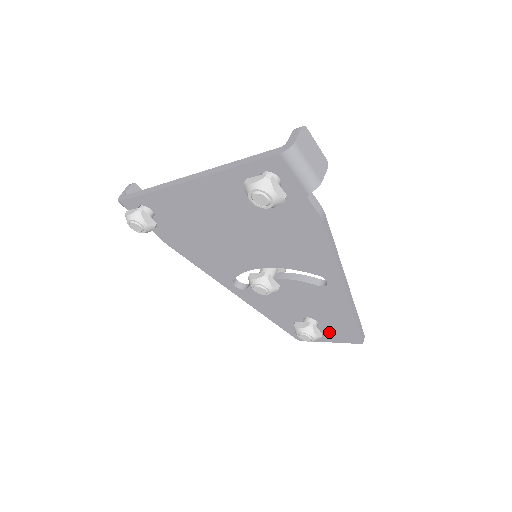
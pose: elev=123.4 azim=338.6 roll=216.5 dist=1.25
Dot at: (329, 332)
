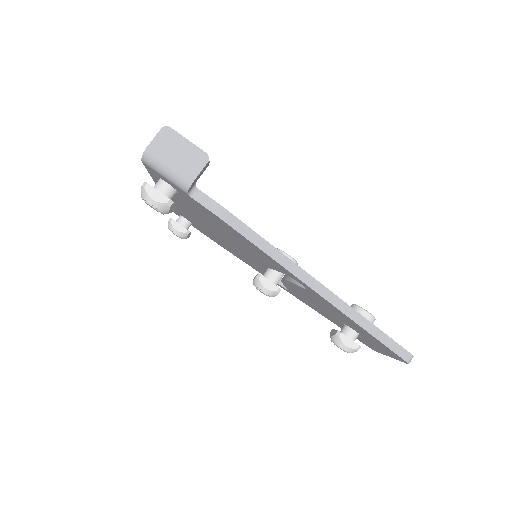
Dot at: (375, 344)
